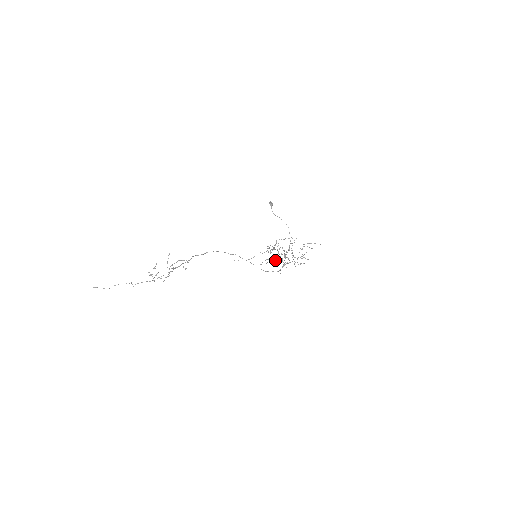
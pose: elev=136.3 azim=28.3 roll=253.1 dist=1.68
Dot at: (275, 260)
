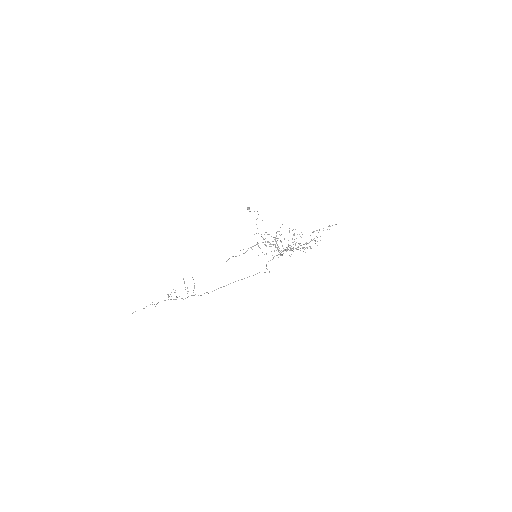
Dot at: occluded
